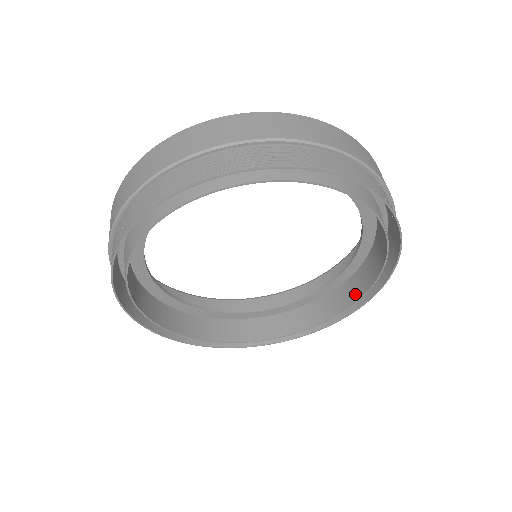
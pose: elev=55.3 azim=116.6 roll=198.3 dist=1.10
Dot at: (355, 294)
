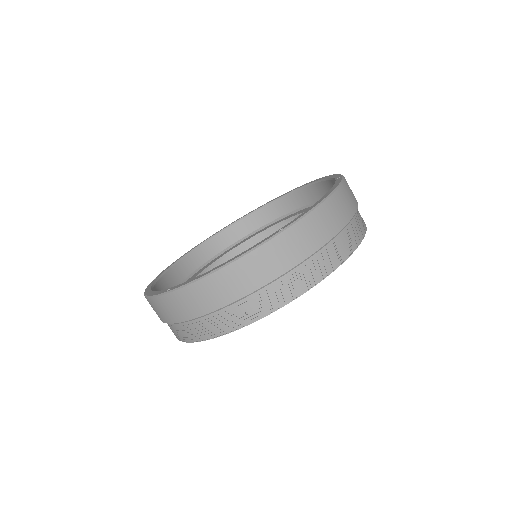
Dot at: occluded
